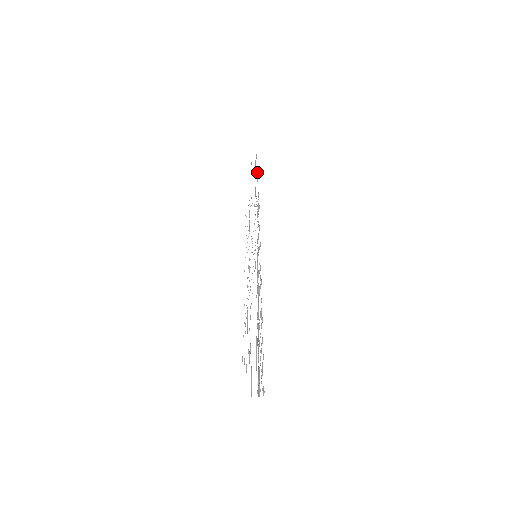
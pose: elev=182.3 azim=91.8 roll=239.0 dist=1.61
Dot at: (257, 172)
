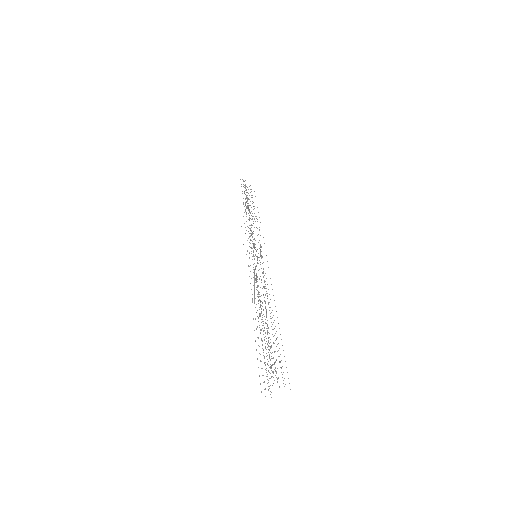
Dot at: occluded
